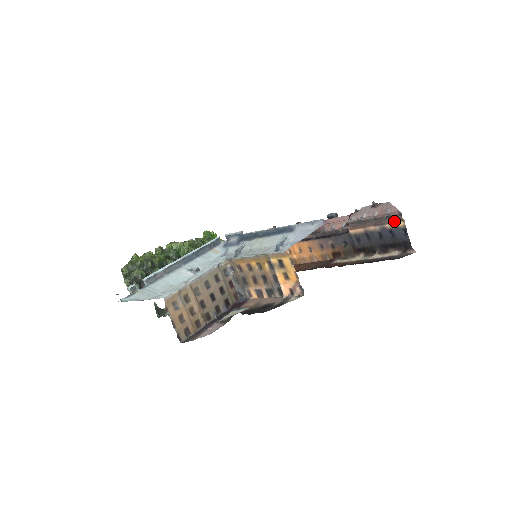
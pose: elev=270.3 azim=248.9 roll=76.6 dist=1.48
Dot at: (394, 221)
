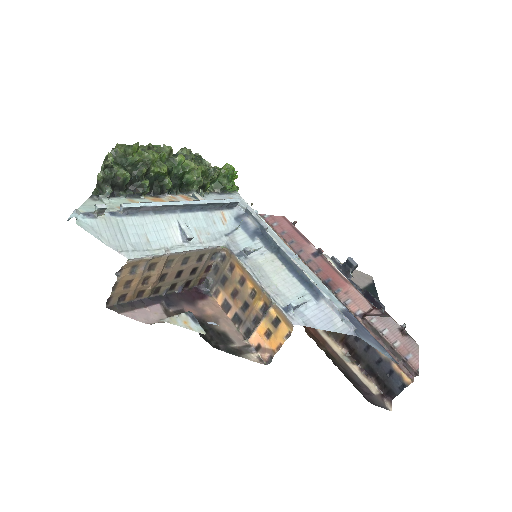
Dot at: (405, 370)
